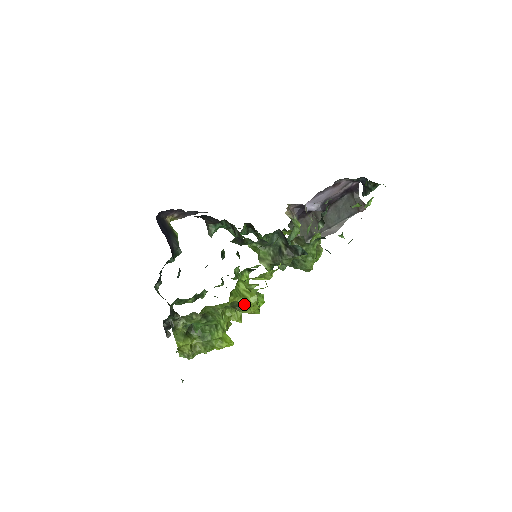
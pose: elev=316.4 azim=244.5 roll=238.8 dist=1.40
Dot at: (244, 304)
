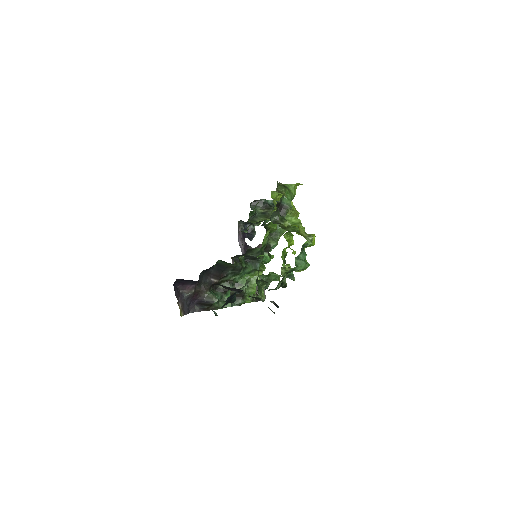
Dot at: occluded
